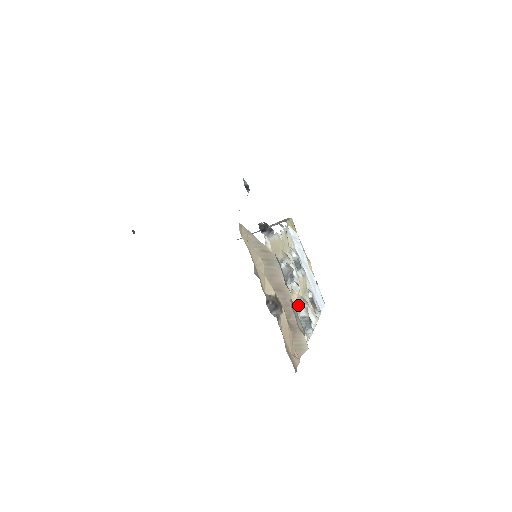
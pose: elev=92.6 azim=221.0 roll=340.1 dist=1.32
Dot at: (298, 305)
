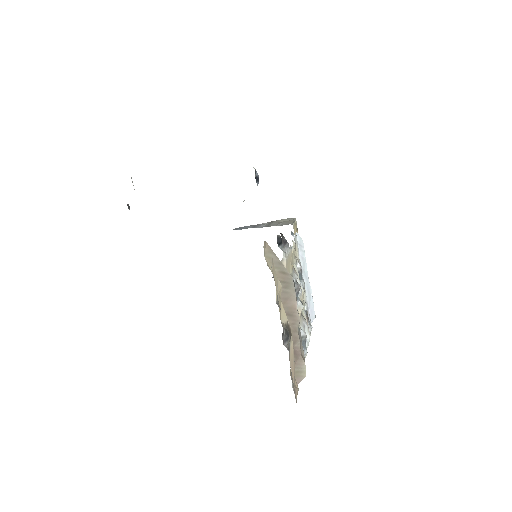
Dot at: occluded
